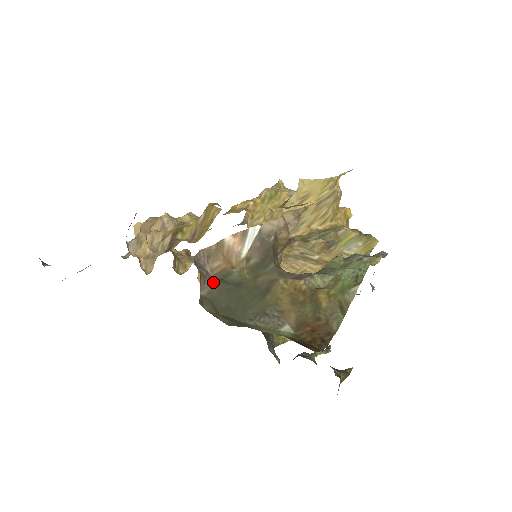
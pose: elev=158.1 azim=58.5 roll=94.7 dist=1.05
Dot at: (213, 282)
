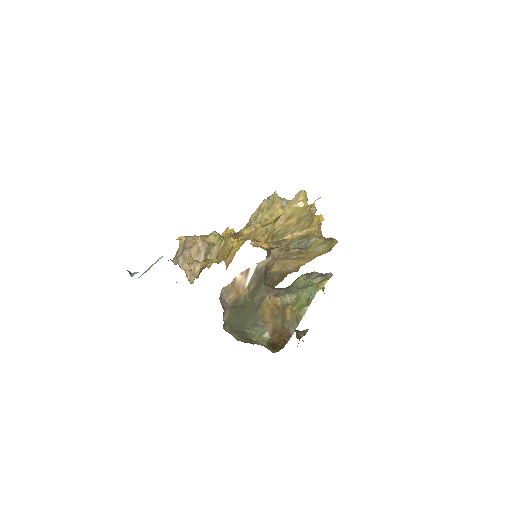
Dot at: (230, 310)
